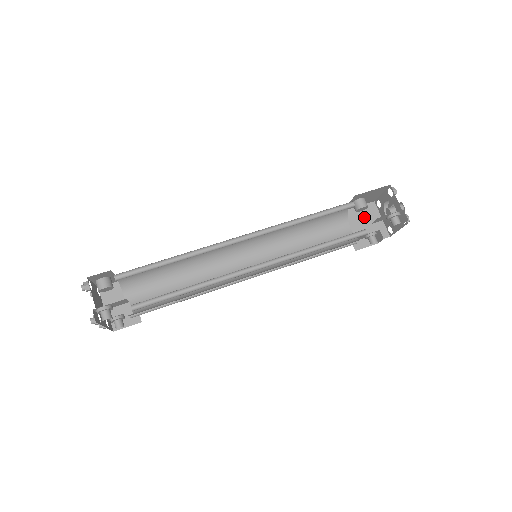
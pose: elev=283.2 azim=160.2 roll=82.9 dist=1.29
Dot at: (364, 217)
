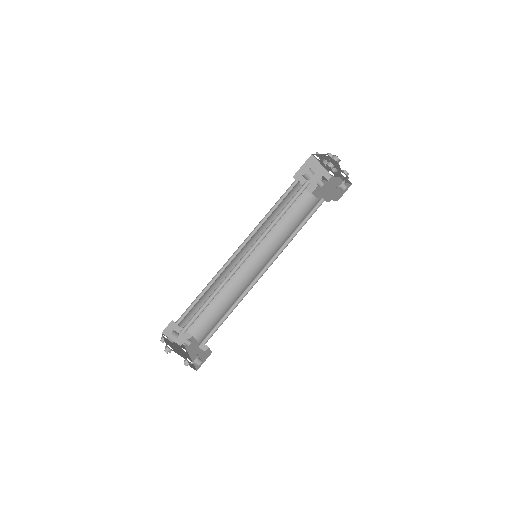
Dot at: occluded
